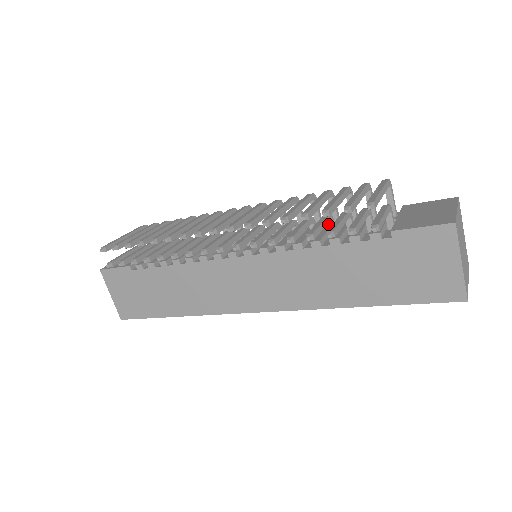
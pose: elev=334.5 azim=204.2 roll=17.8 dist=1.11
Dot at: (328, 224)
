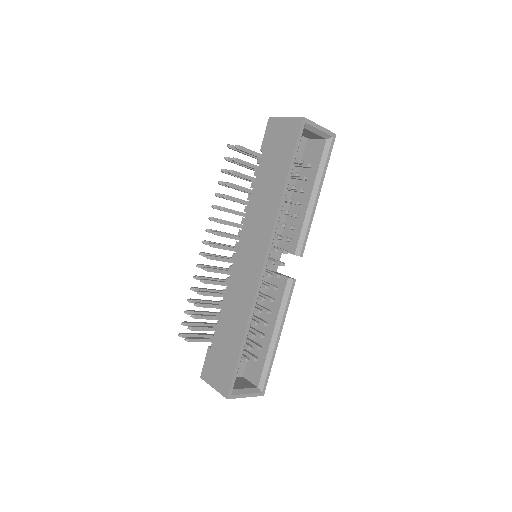
Dot at: occluded
